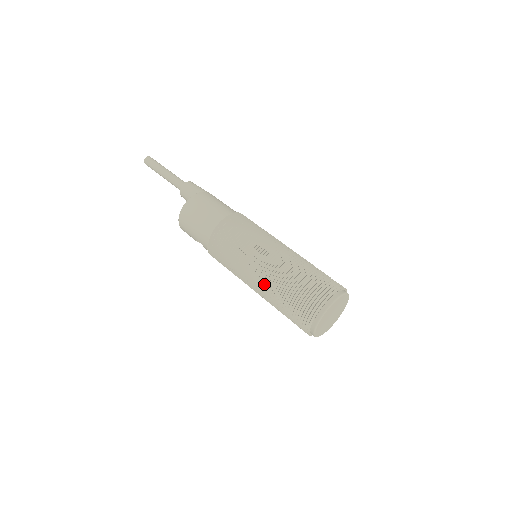
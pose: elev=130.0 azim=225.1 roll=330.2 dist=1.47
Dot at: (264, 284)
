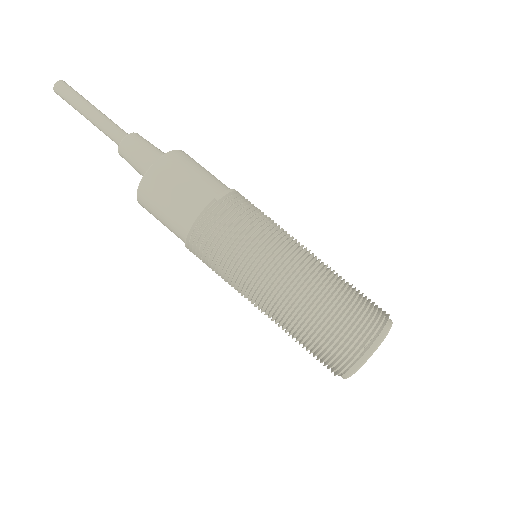
Dot at: occluded
